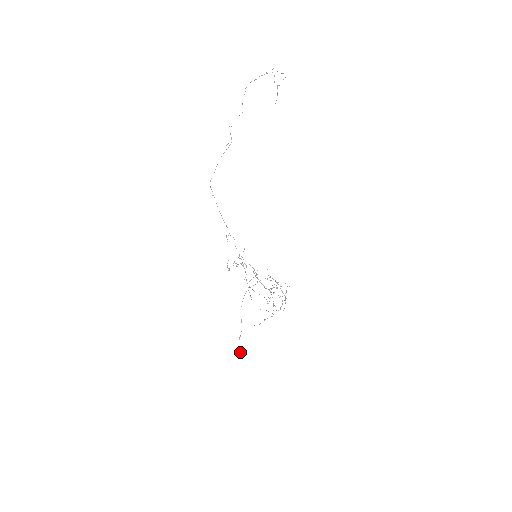
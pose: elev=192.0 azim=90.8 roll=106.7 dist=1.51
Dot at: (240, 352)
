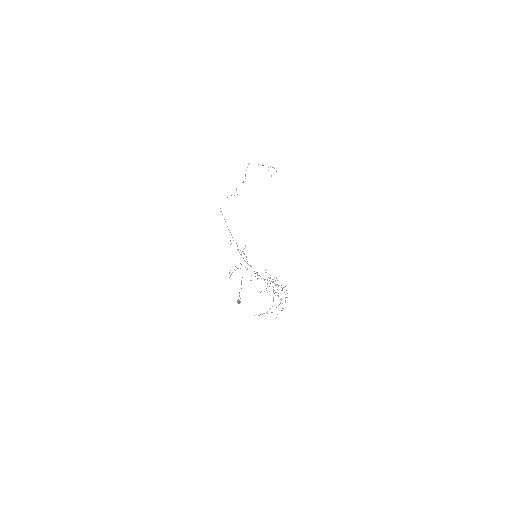
Dot at: occluded
